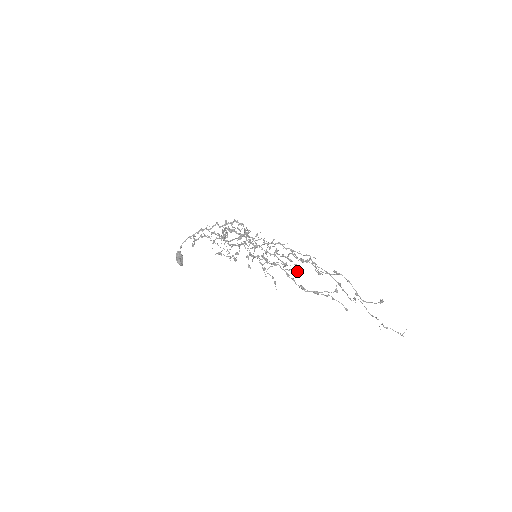
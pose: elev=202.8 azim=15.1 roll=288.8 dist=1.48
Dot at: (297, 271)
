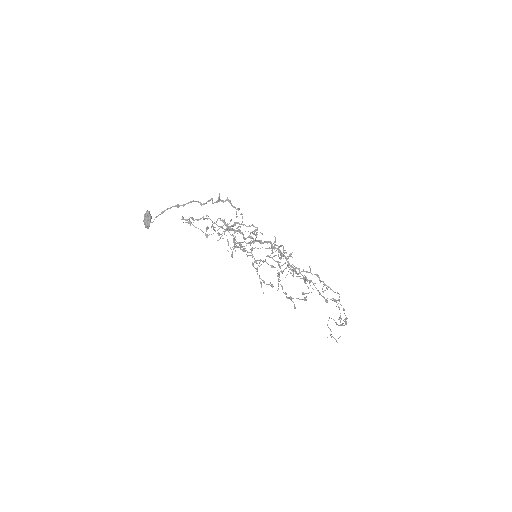
Dot at: (307, 293)
